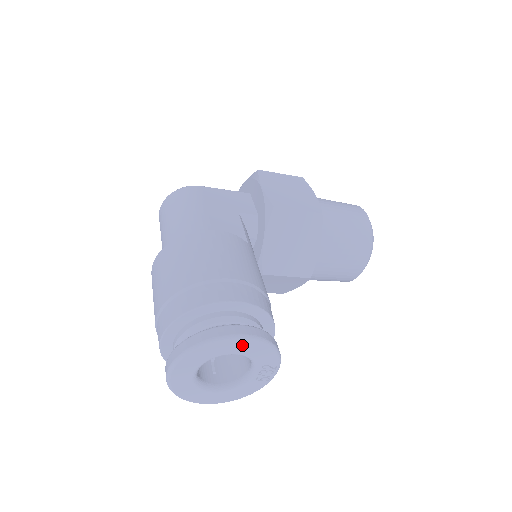
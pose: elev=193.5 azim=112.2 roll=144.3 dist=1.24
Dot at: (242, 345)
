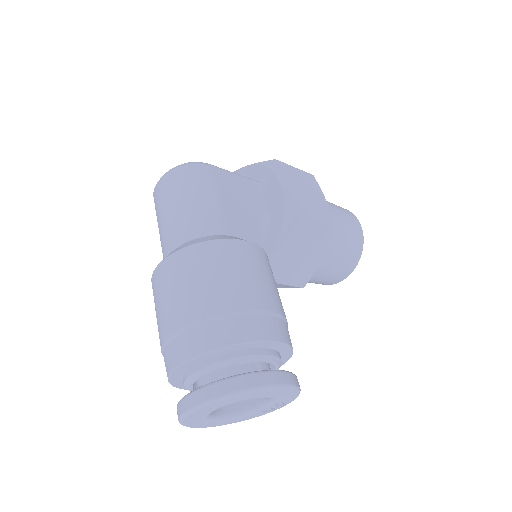
Dot at: (275, 392)
